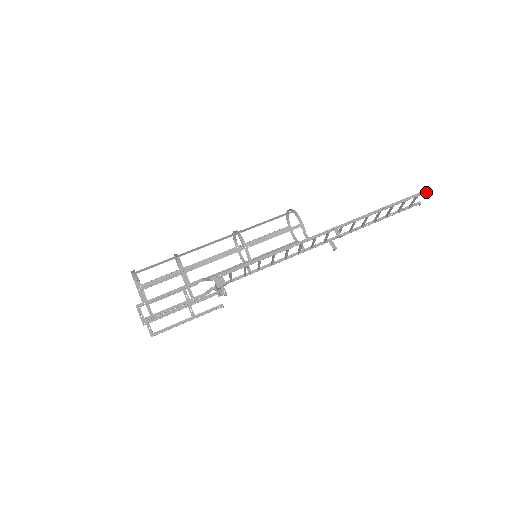
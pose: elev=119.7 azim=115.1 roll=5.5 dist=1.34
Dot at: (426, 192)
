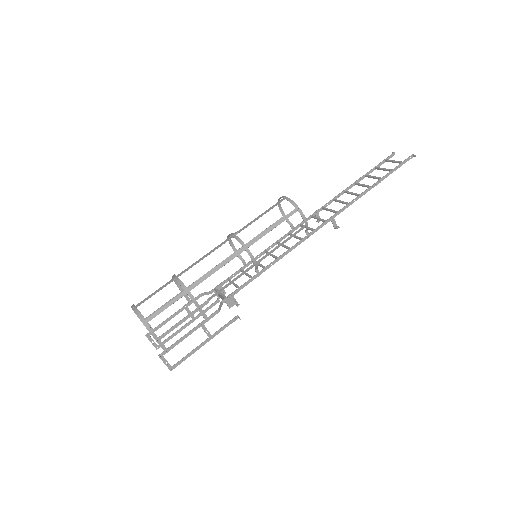
Dot at: occluded
